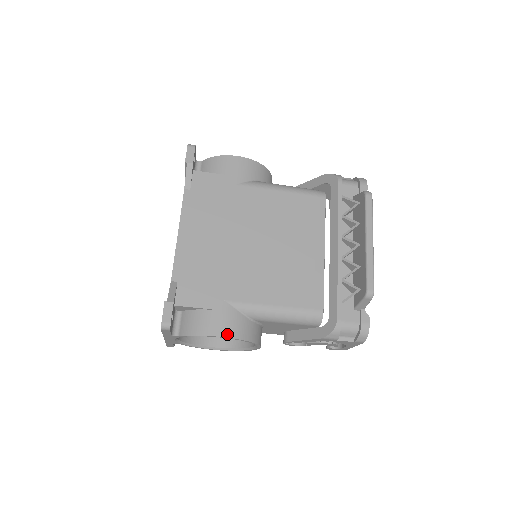
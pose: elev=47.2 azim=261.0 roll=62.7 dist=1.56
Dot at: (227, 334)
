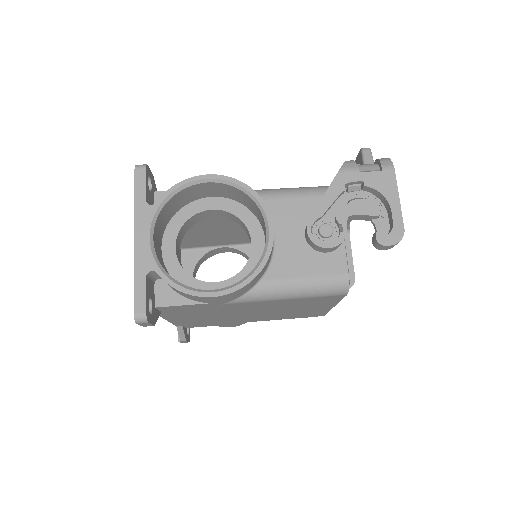
Dot at: (217, 176)
